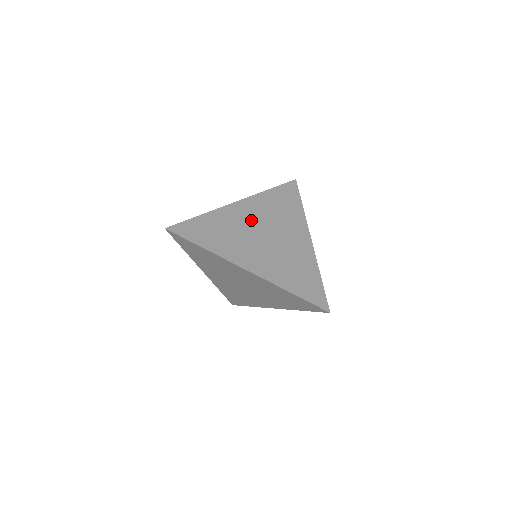
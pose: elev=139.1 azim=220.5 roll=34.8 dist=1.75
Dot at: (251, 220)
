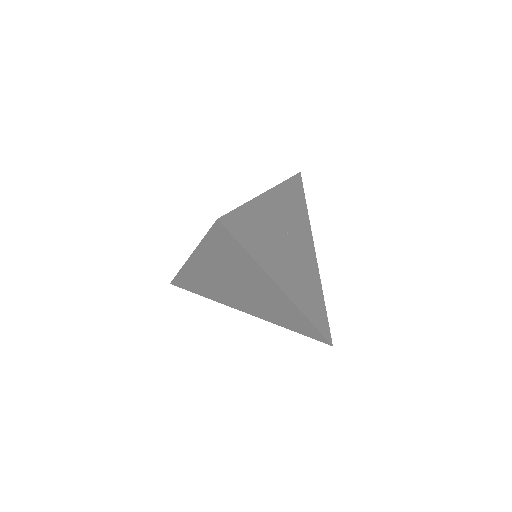
Dot at: (279, 221)
